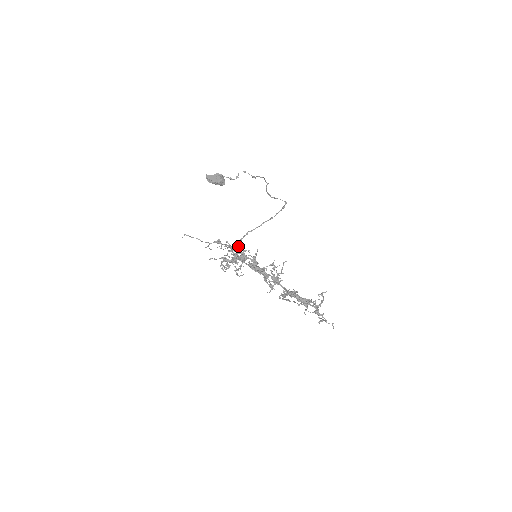
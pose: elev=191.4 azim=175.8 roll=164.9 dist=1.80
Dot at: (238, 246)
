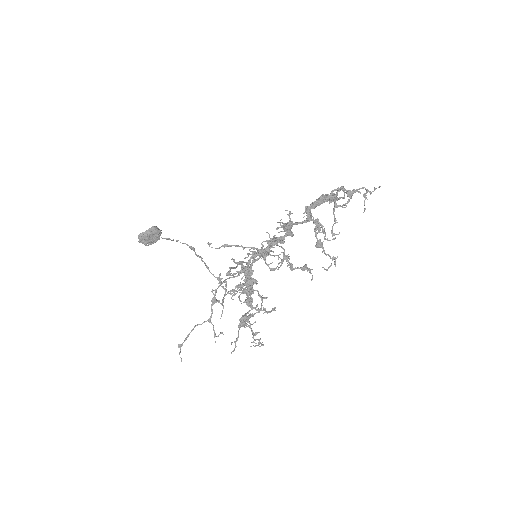
Dot at: occluded
